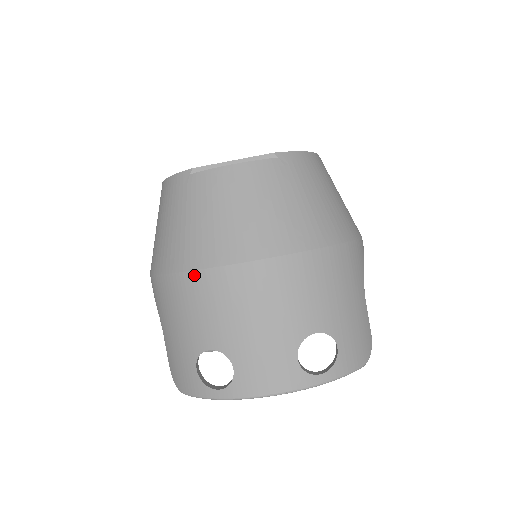
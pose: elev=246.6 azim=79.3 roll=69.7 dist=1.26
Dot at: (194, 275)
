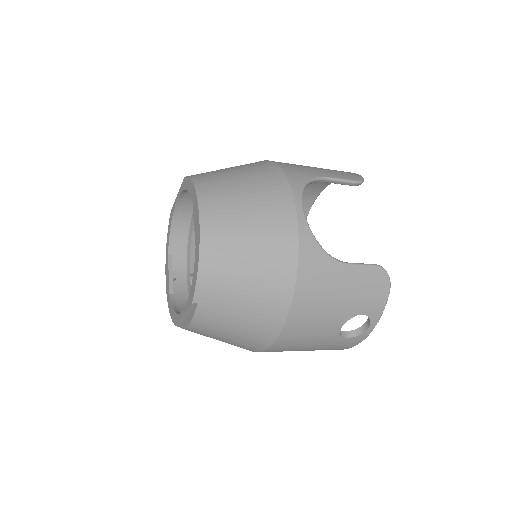
Dot at: occluded
